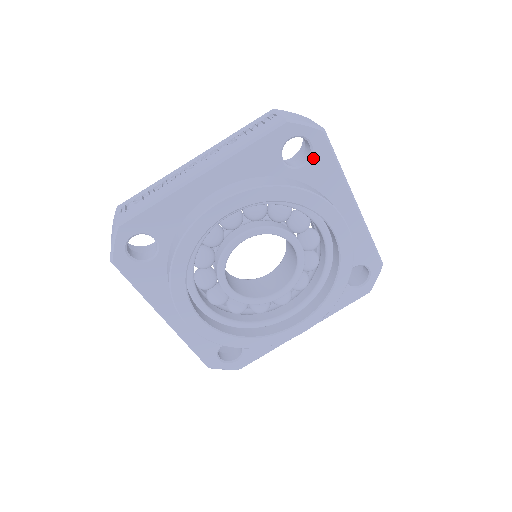
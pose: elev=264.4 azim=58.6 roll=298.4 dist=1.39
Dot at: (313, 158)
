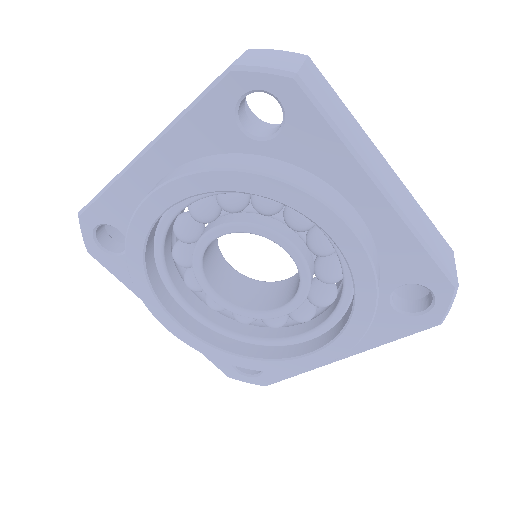
Dot at: (288, 122)
